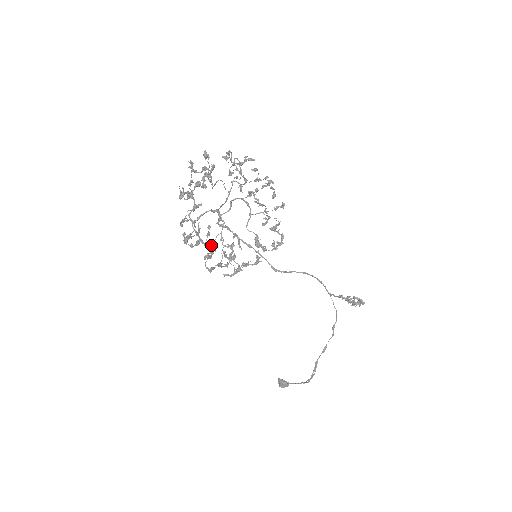
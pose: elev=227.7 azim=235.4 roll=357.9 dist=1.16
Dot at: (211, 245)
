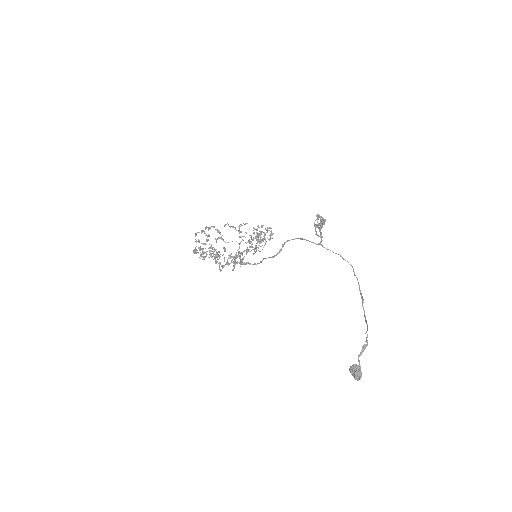
Dot at: (228, 265)
